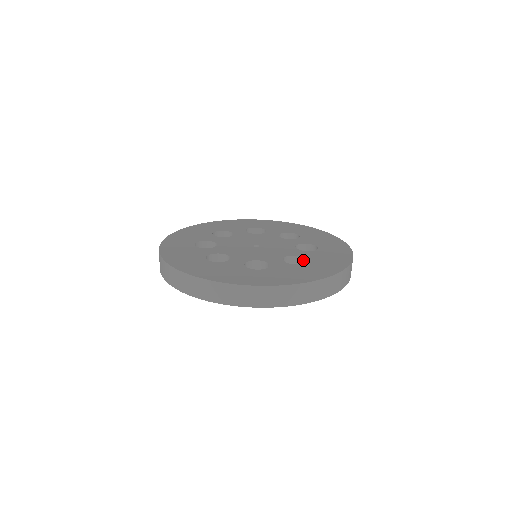
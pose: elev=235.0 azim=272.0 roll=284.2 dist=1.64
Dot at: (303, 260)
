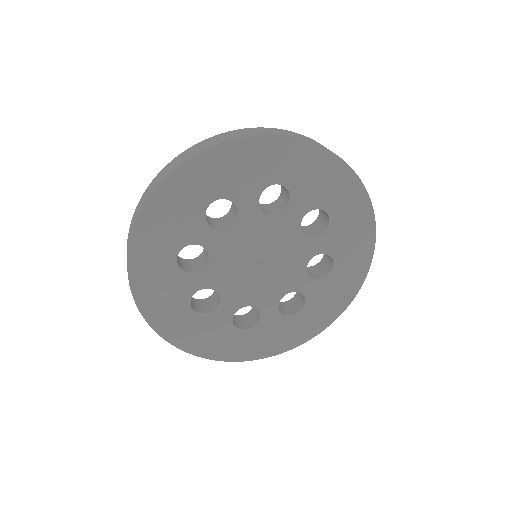
Dot at: (302, 295)
